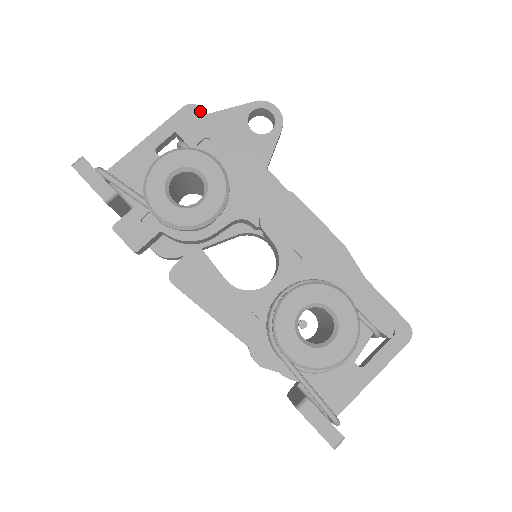
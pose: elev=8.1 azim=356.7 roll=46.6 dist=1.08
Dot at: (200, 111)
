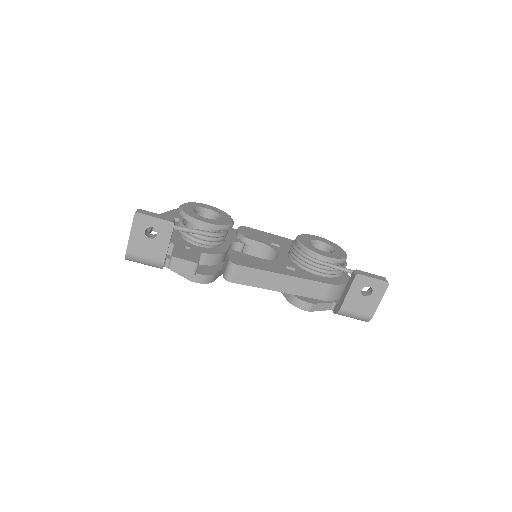
Dot at: occluded
